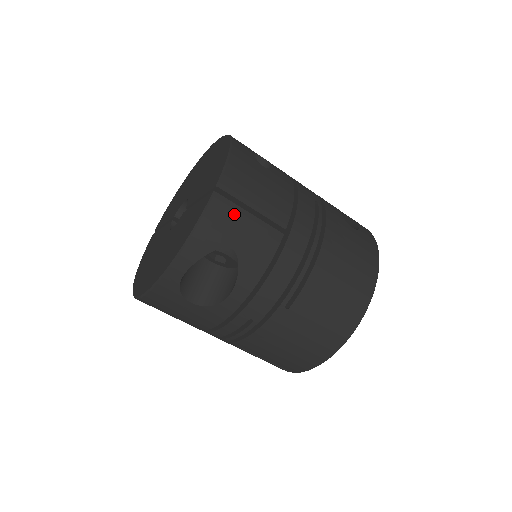
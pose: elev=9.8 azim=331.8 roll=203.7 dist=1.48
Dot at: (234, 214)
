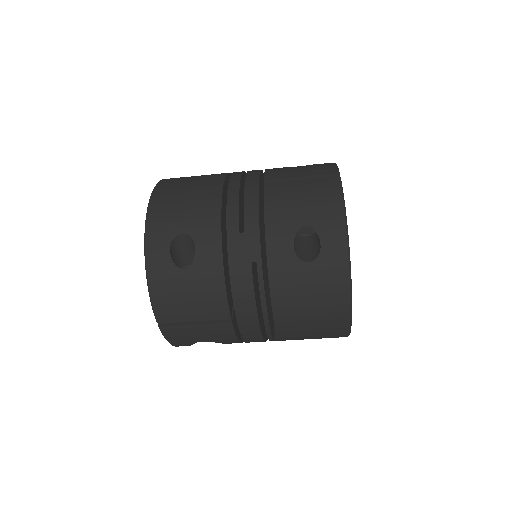
Dot at: (184, 331)
